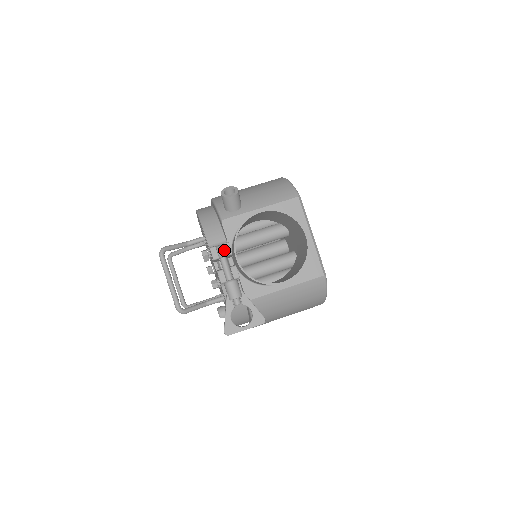
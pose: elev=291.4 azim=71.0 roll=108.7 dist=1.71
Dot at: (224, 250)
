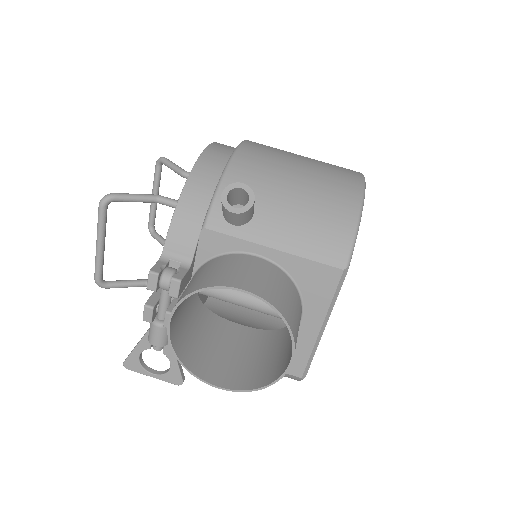
Dot at: (170, 285)
